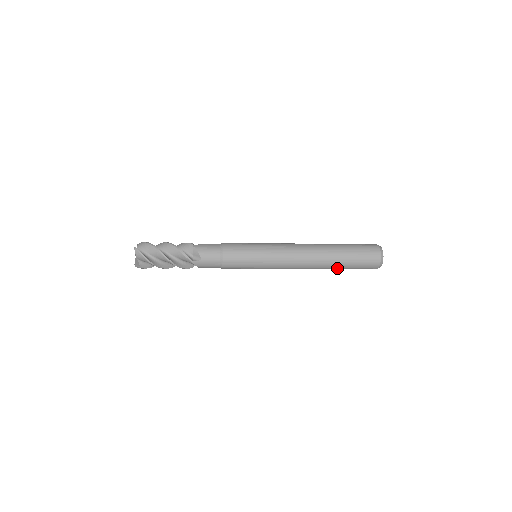
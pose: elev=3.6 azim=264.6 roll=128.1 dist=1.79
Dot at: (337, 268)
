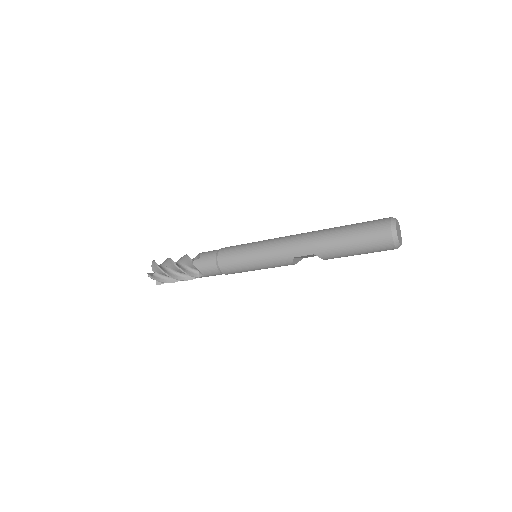
Dot at: (339, 246)
